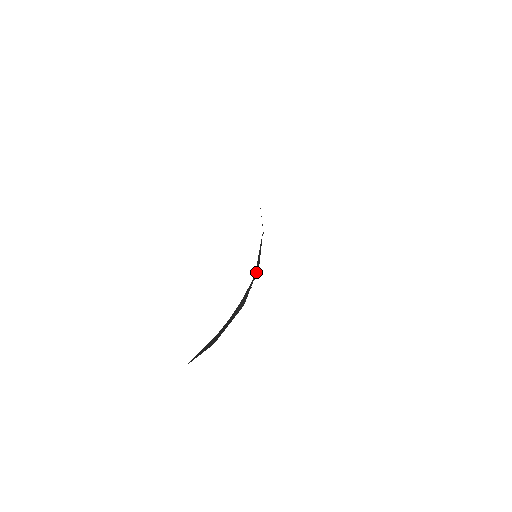
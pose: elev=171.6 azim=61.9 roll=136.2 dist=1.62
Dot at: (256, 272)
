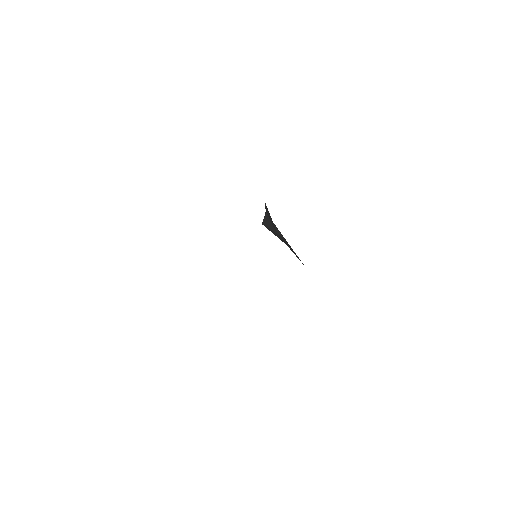
Dot at: occluded
